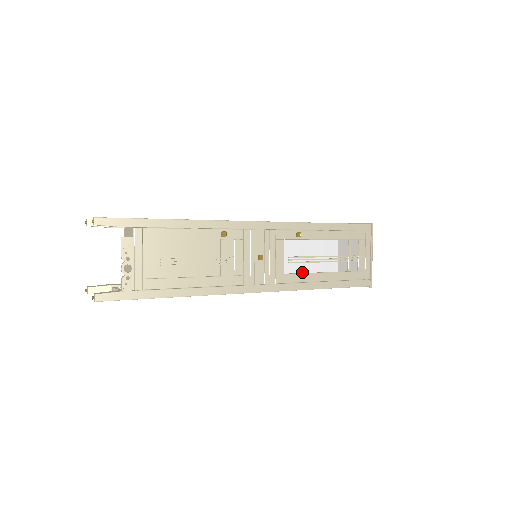
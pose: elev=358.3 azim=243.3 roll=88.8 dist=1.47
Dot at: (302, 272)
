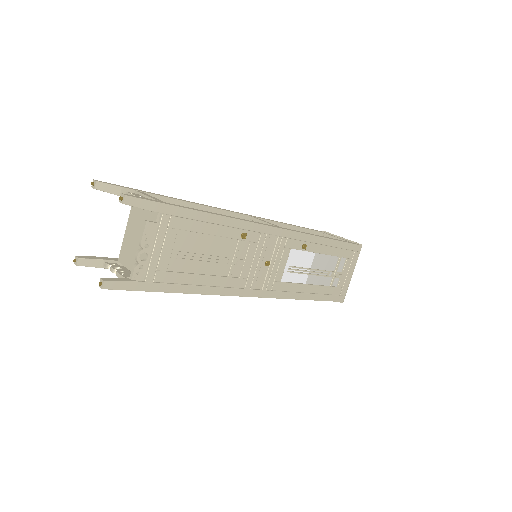
Dot at: (295, 282)
